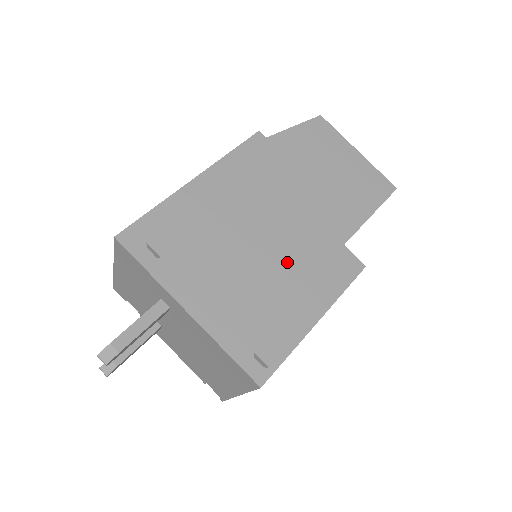
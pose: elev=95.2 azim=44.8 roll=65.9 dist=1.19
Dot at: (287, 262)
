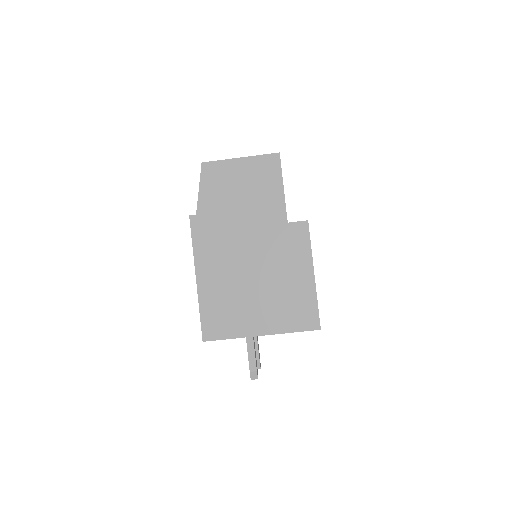
Dot at: (274, 265)
